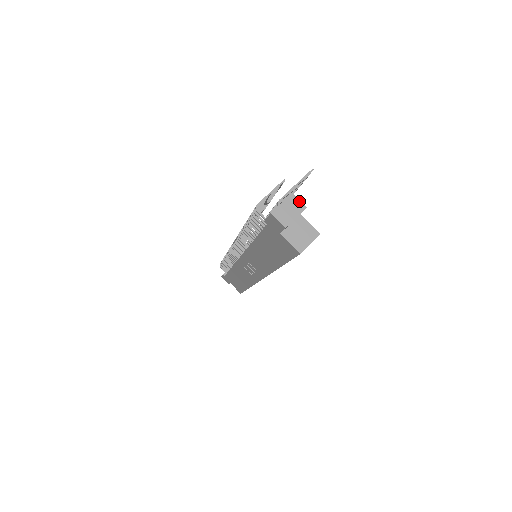
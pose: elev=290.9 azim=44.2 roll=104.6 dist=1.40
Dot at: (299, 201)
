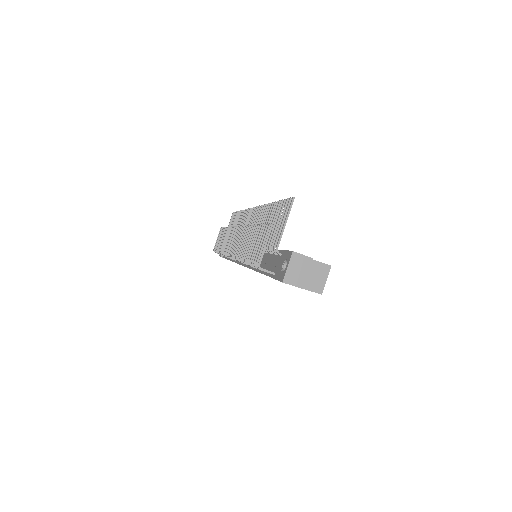
Dot at: (303, 256)
